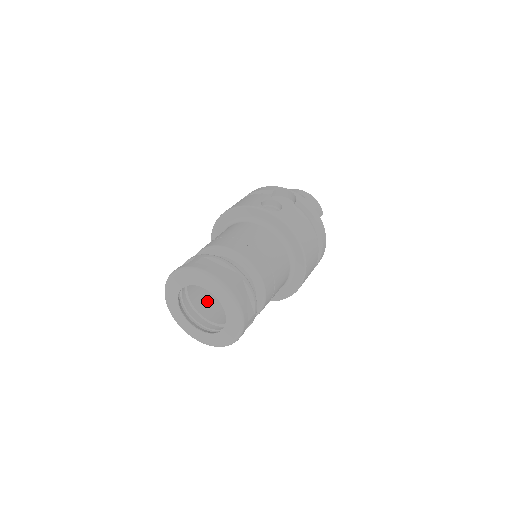
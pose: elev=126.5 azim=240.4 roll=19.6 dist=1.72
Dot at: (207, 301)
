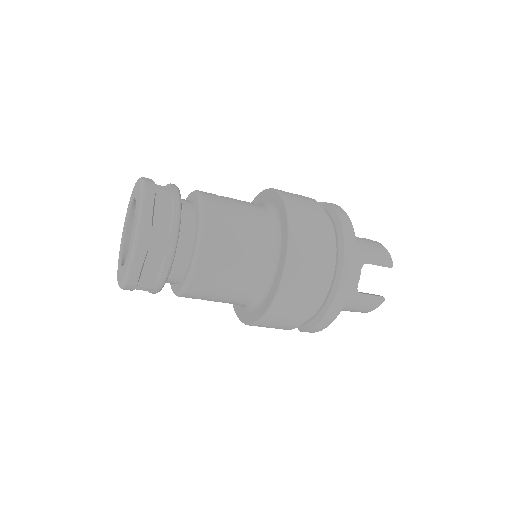
Dot at: occluded
